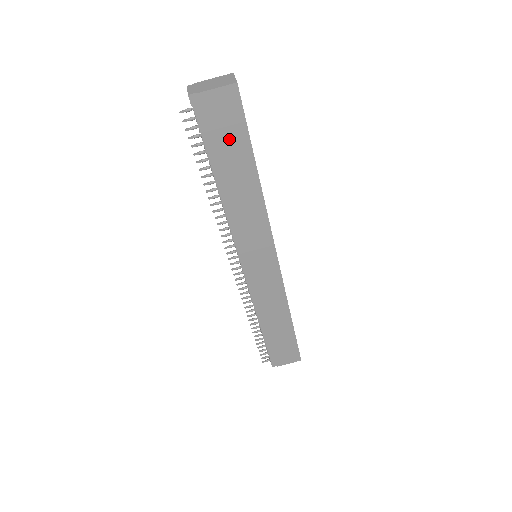
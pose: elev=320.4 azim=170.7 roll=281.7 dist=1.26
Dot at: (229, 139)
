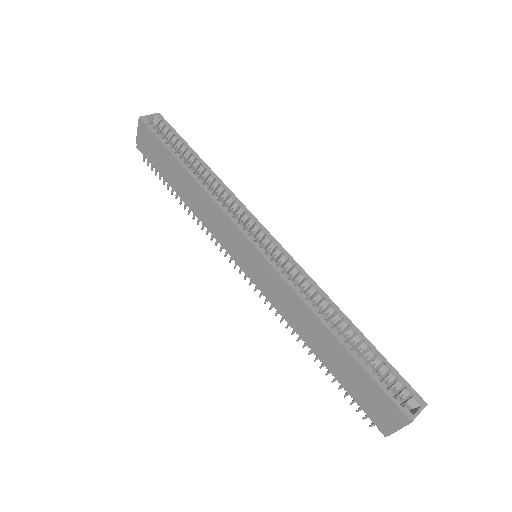
Dot at: (161, 158)
